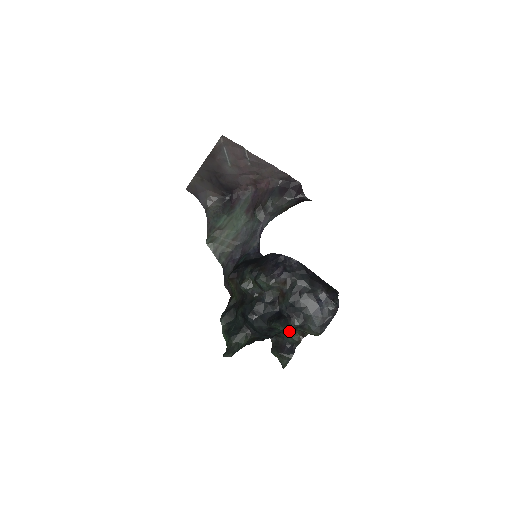
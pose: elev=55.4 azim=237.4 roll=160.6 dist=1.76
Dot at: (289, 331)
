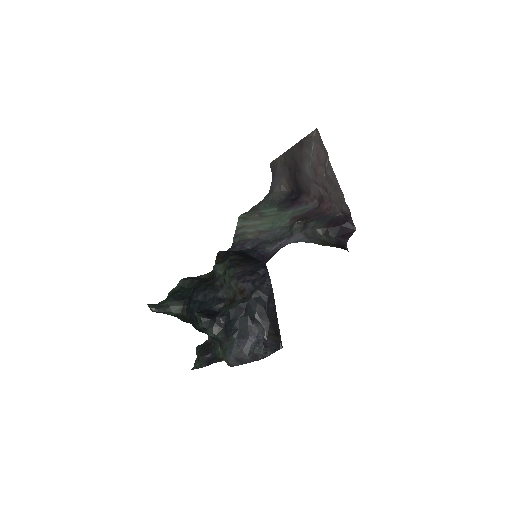
Dot at: occluded
